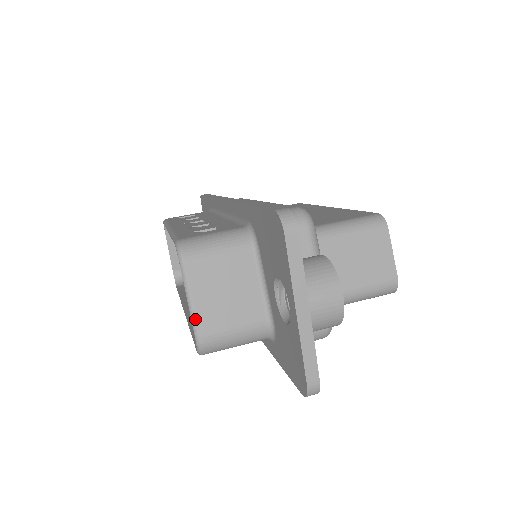
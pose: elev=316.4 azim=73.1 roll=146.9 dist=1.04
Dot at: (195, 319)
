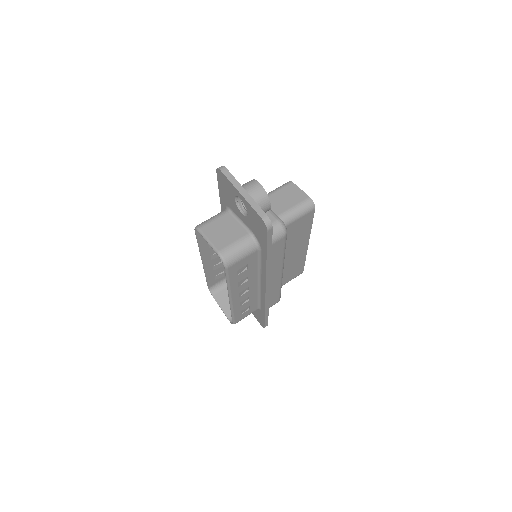
Dot at: (213, 246)
